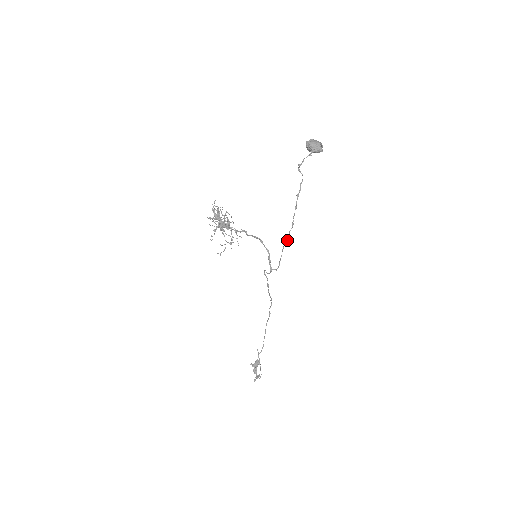
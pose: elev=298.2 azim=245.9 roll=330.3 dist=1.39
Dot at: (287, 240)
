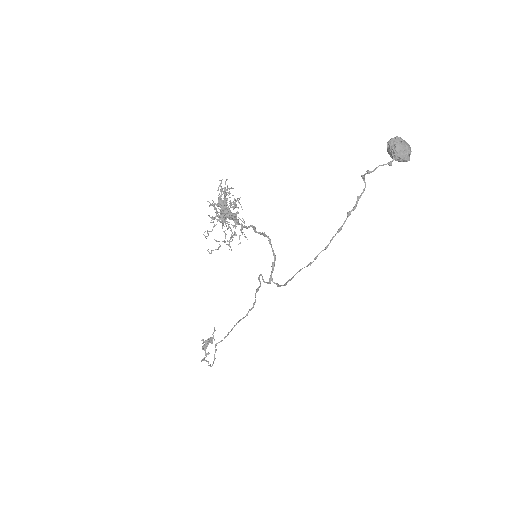
Dot at: (310, 265)
